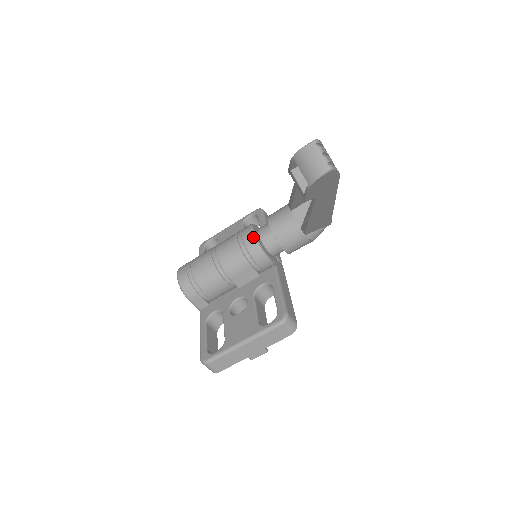
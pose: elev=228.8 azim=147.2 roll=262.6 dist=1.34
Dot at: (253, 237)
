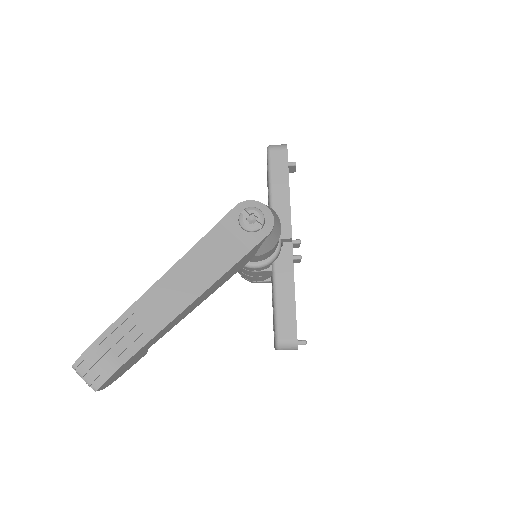
Dot at: occluded
